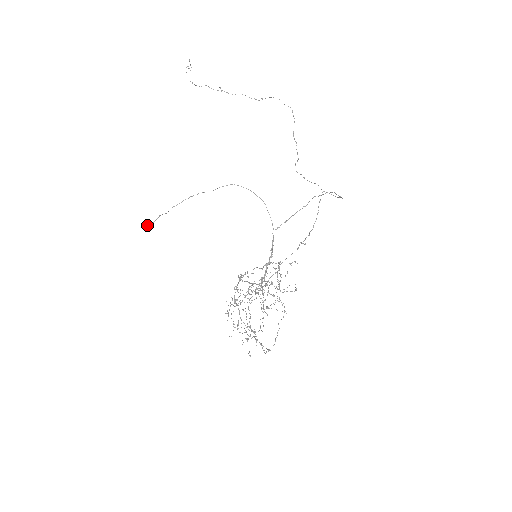
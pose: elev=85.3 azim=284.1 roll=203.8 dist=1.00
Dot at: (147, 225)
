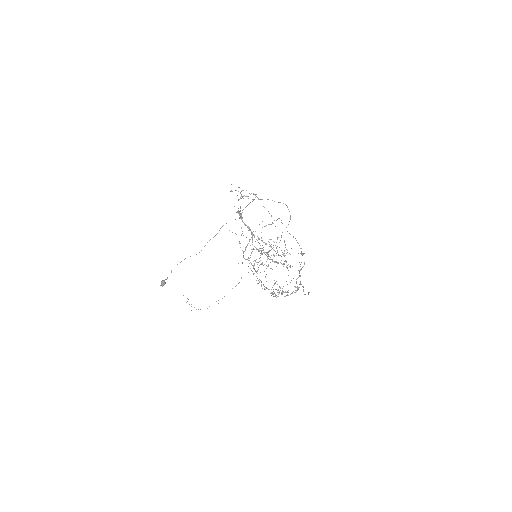
Dot at: (161, 283)
